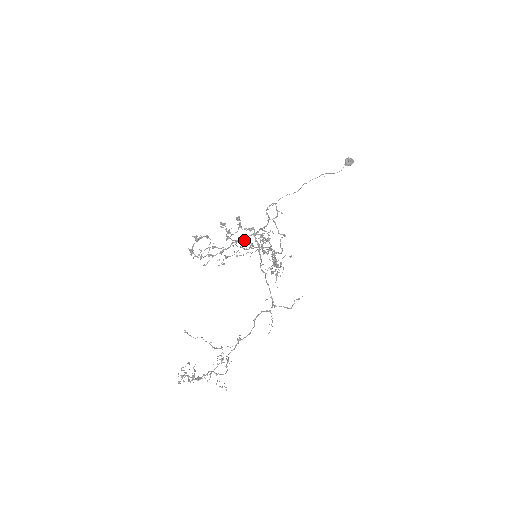
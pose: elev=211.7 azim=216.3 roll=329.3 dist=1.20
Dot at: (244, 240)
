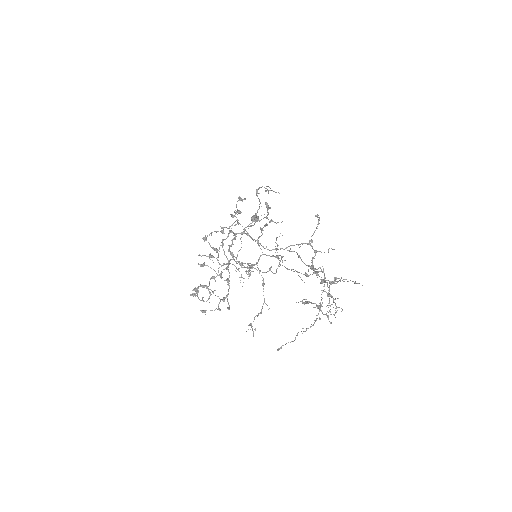
Dot at: occluded
